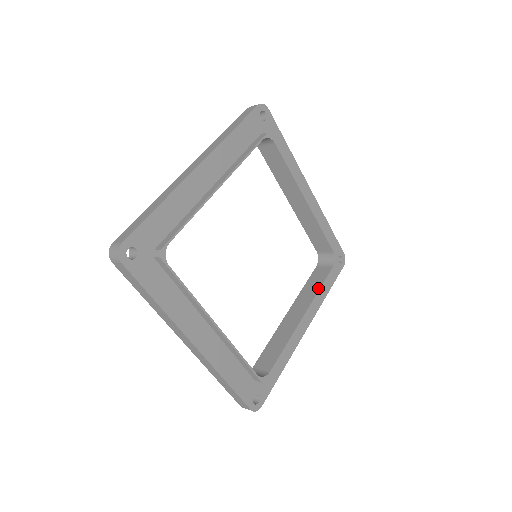
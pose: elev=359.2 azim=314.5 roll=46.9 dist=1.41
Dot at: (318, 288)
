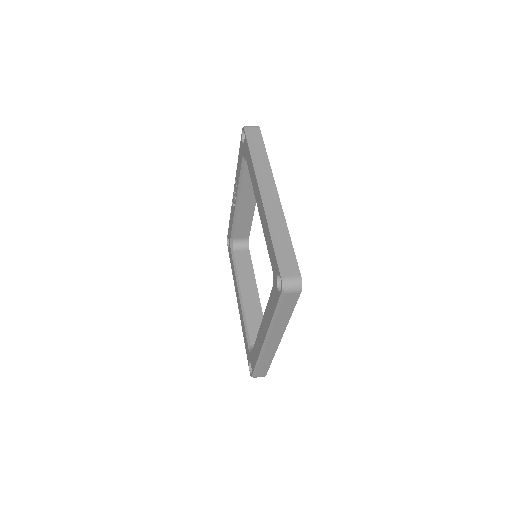
Dot at: (252, 269)
